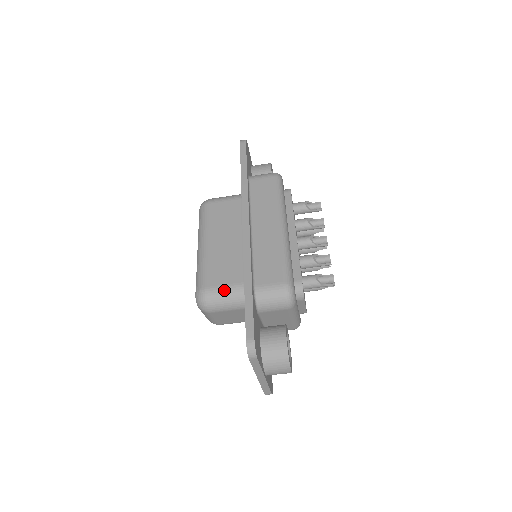
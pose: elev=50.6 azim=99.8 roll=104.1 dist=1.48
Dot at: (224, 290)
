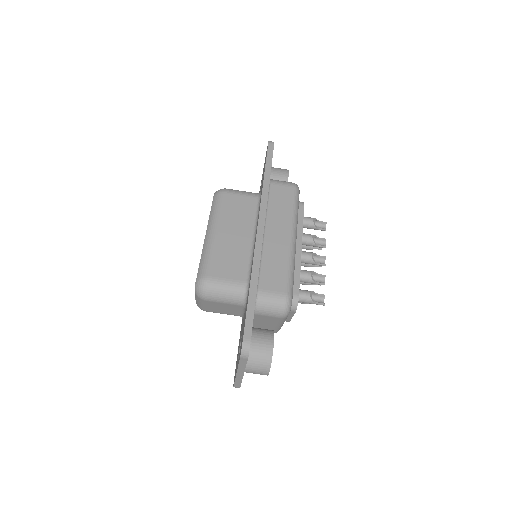
Dot at: (226, 284)
